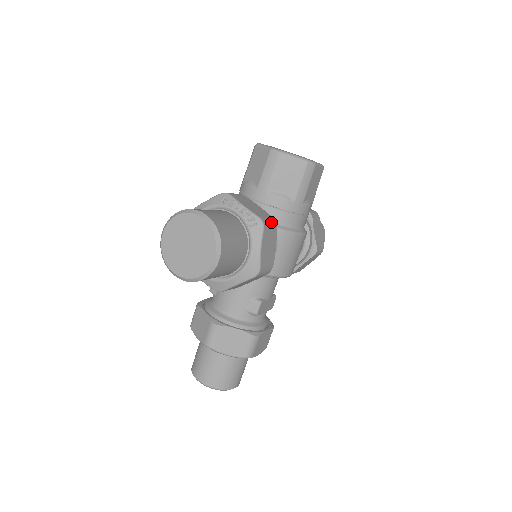
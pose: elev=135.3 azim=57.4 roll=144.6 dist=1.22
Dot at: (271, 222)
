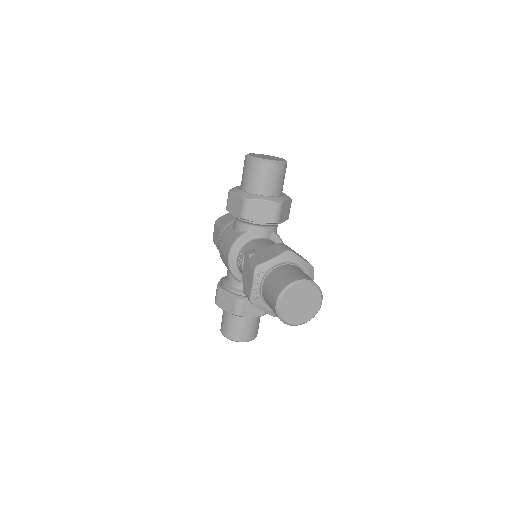
Dot at: occluded
